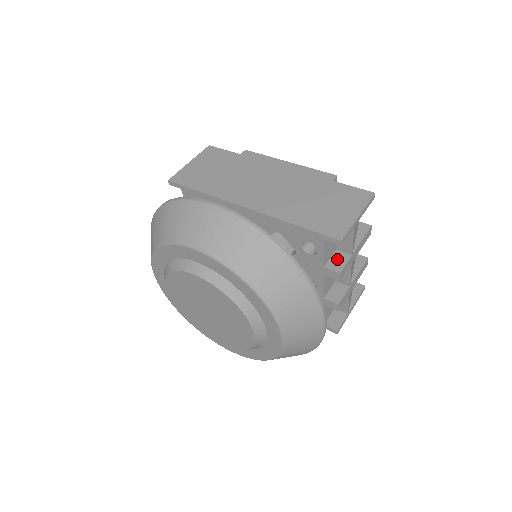
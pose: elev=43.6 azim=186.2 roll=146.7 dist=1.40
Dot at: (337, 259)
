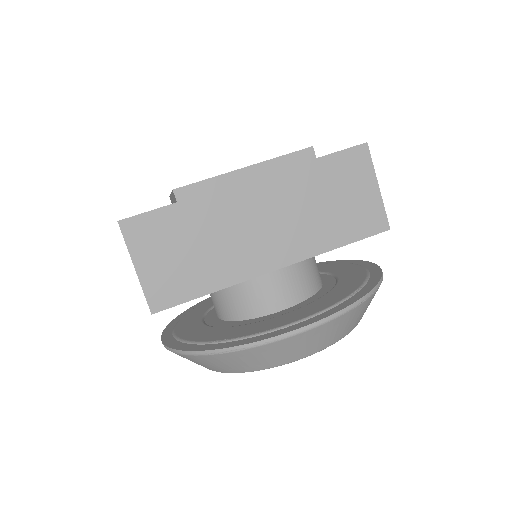
Dot at: occluded
